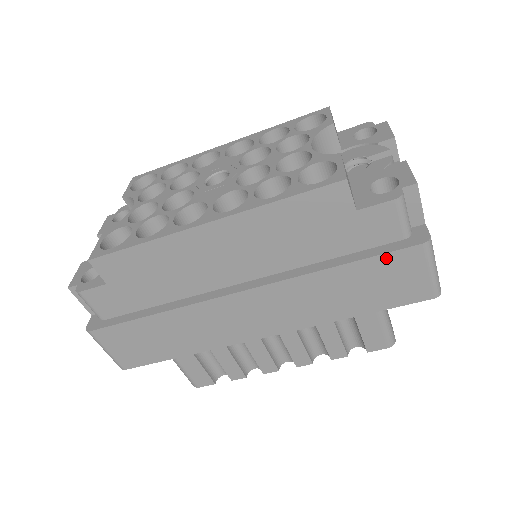
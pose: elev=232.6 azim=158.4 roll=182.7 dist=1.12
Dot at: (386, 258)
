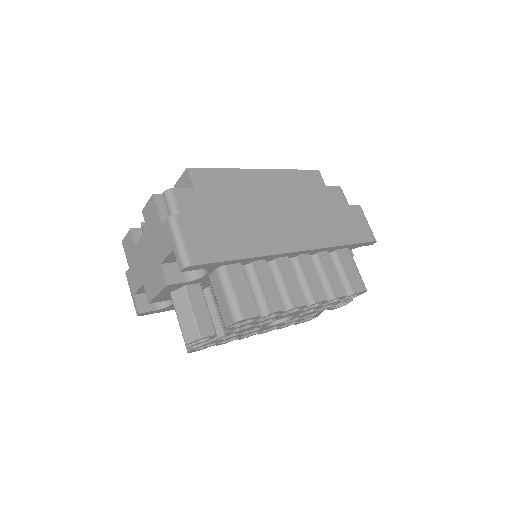
Dot at: (347, 208)
